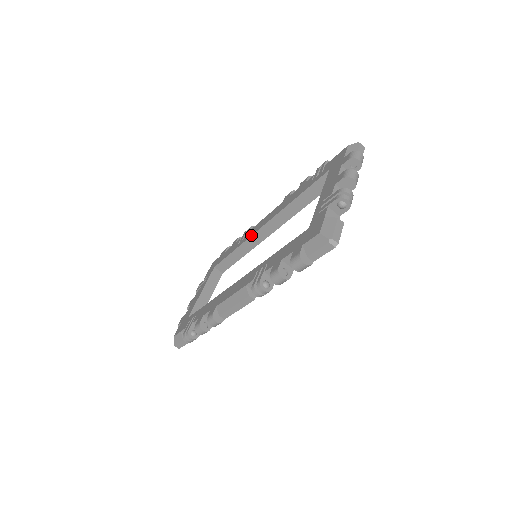
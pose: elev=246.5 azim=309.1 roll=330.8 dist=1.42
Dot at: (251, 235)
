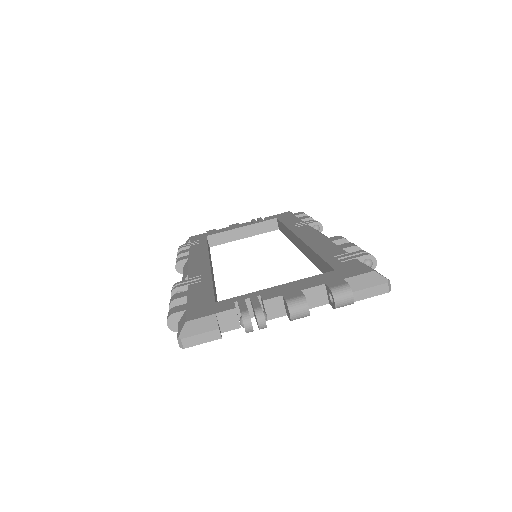
Dot at: (293, 232)
